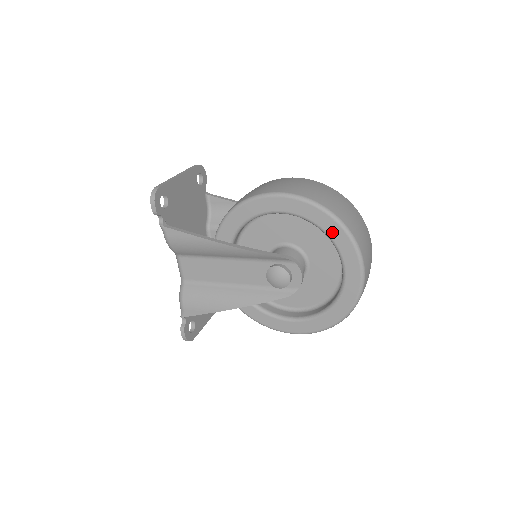
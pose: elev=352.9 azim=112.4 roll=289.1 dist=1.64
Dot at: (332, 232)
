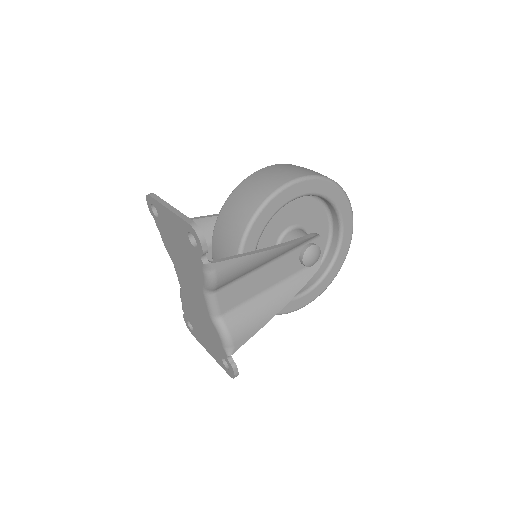
Dot at: (335, 196)
